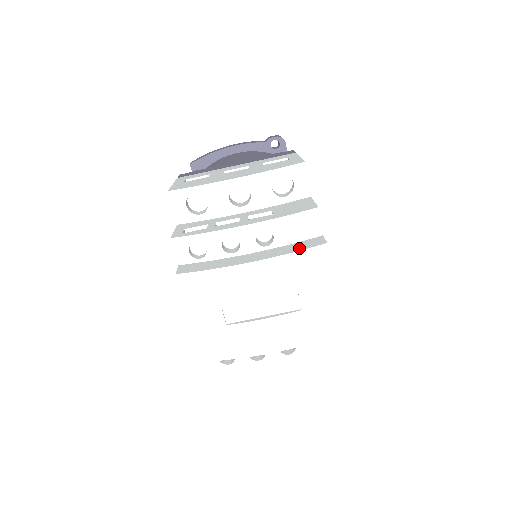
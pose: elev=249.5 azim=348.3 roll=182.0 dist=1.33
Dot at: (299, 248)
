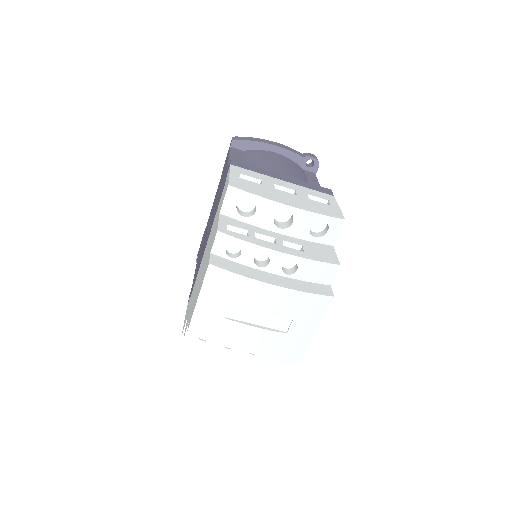
Dot at: (312, 290)
